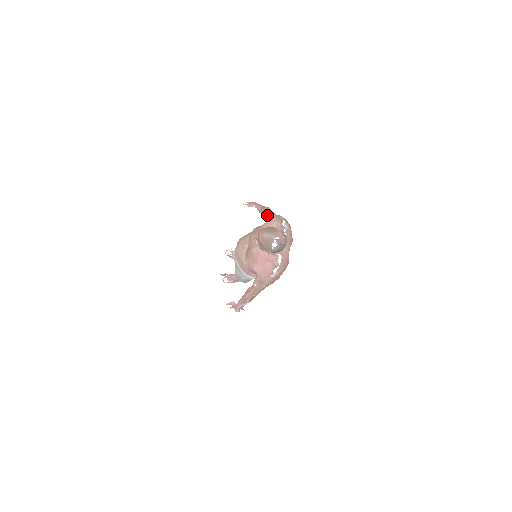
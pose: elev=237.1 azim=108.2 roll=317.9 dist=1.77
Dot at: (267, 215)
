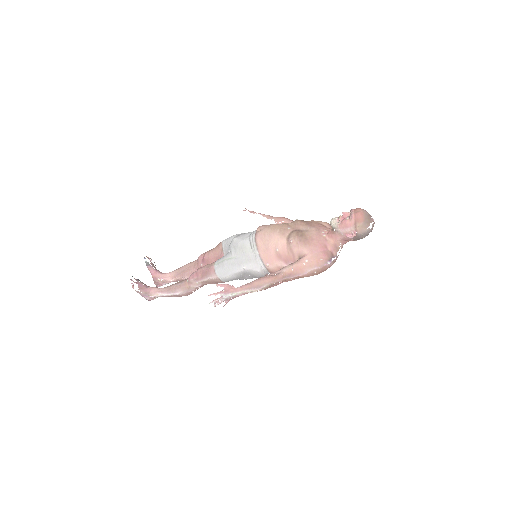
Dot at: occluded
